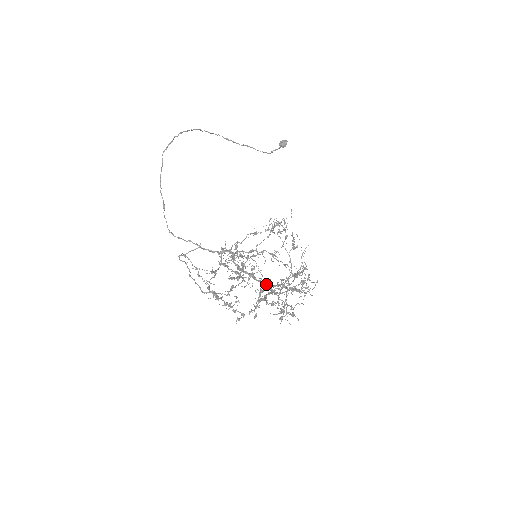
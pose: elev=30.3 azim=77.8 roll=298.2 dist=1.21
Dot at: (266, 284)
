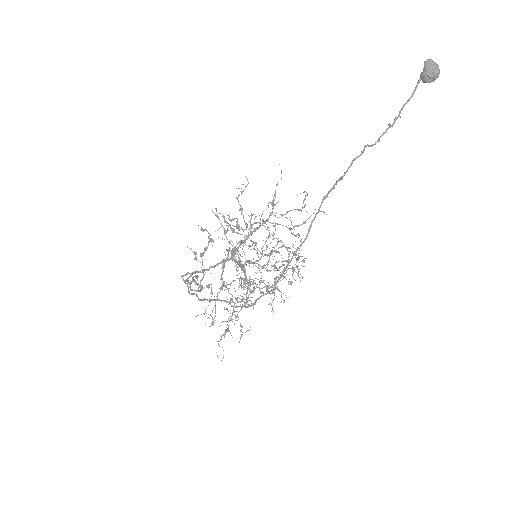
Dot at: occluded
